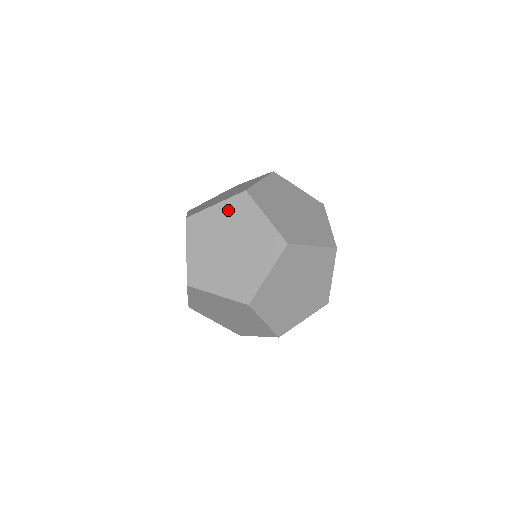
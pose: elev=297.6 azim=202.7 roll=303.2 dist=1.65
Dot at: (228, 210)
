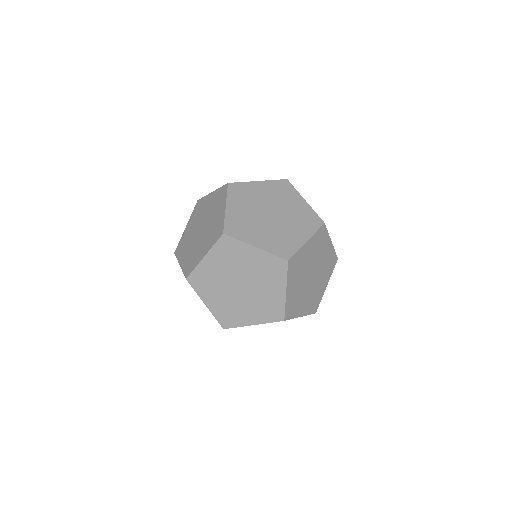
Dot at: (218, 257)
